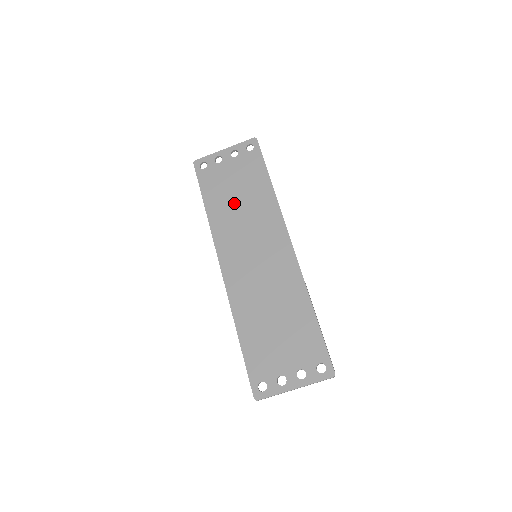
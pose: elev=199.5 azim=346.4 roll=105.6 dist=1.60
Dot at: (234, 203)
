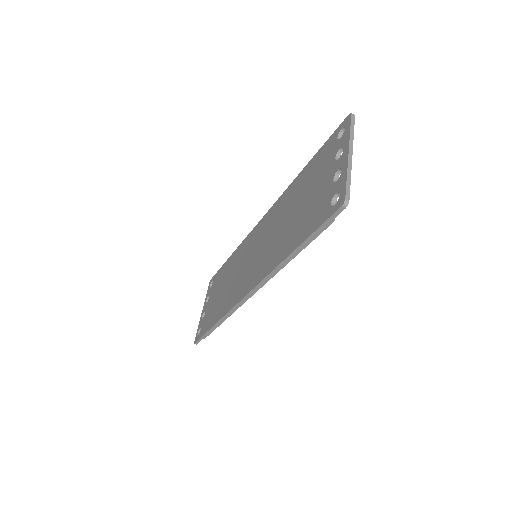
Dot at: (224, 291)
